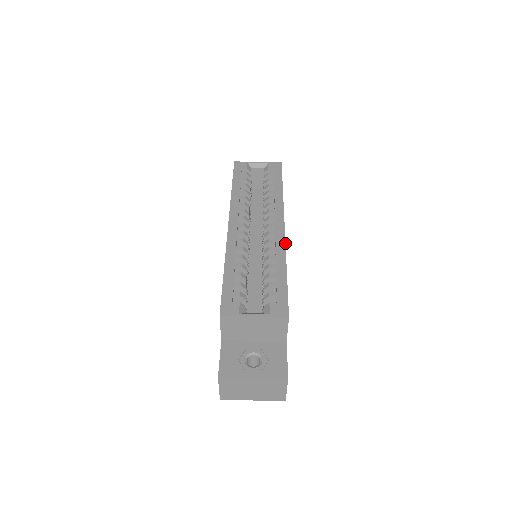
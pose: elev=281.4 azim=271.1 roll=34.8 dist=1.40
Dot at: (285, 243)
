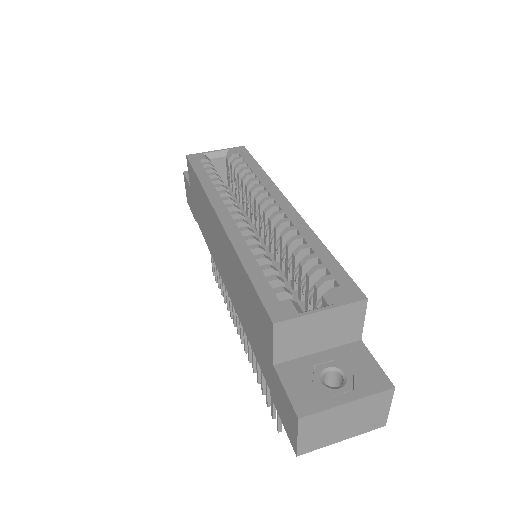
Dot at: (303, 219)
